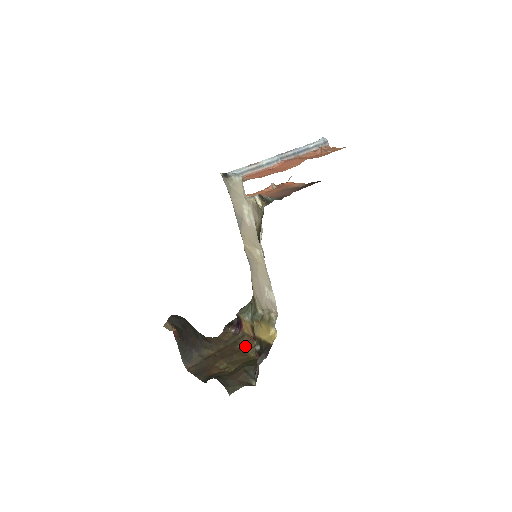
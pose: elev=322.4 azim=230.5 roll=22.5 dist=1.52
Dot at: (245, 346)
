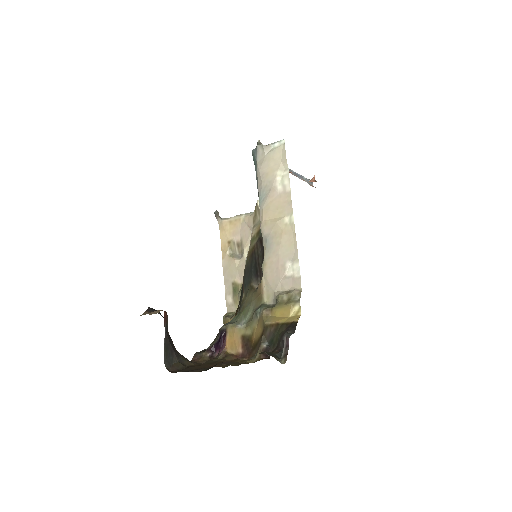
Dot at: (235, 360)
